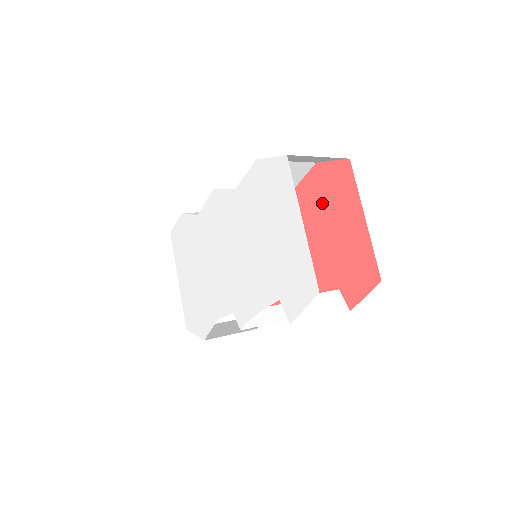
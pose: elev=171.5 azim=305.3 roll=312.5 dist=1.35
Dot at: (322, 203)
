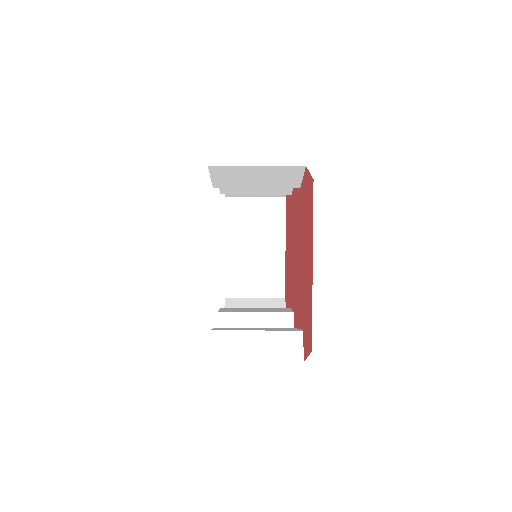
Dot at: (304, 221)
